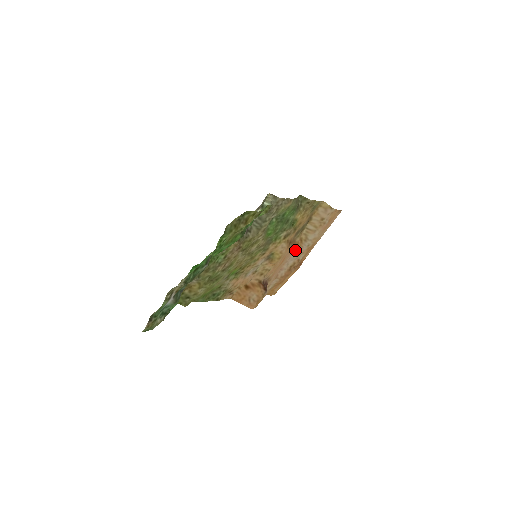
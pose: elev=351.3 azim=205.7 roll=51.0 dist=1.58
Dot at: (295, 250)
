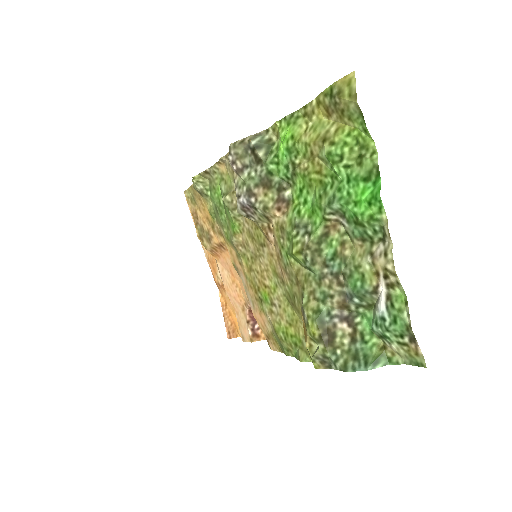
Dot at: occluded
